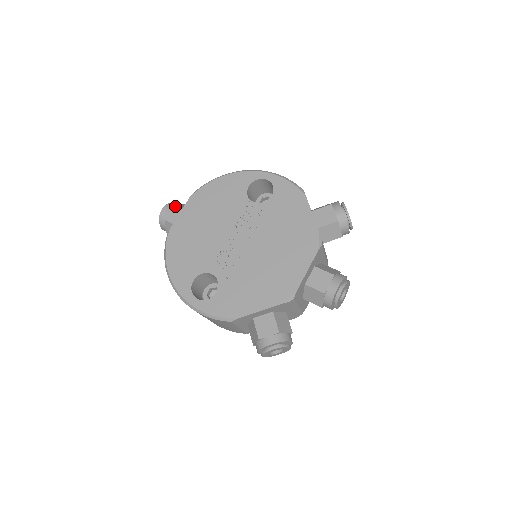
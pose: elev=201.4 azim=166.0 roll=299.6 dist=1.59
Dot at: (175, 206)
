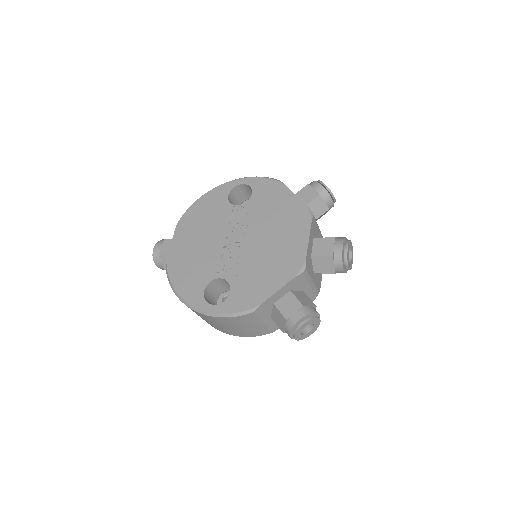
Dot at: (165, 240)
